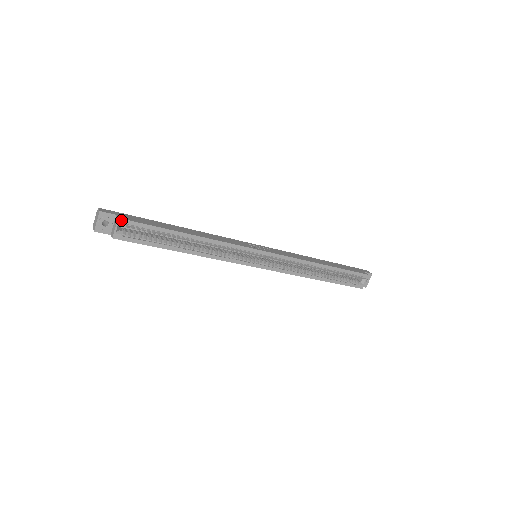
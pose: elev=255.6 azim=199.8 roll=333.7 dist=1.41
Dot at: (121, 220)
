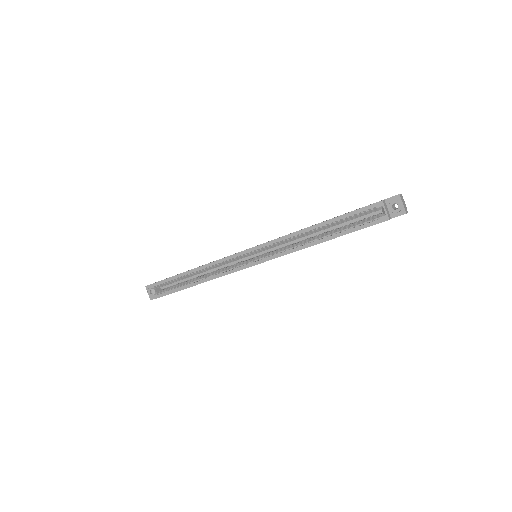
Dot at: (151, 285)
